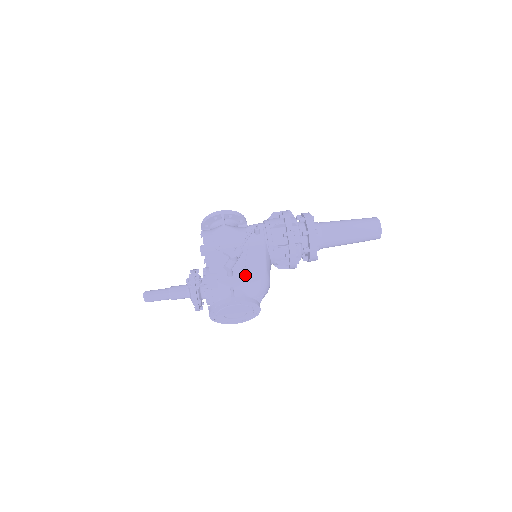
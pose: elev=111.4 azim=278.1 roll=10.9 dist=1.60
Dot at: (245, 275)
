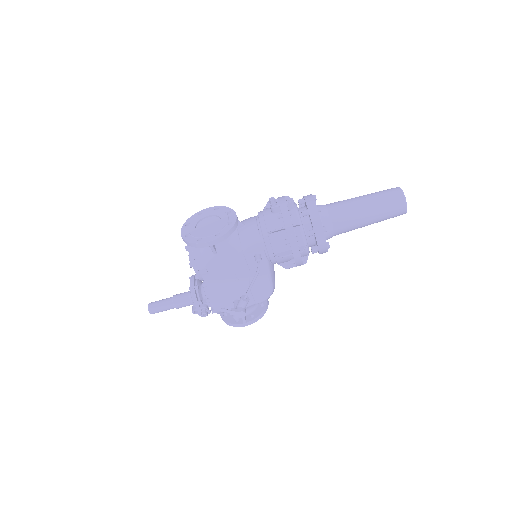
Dot at: (252, 300)
